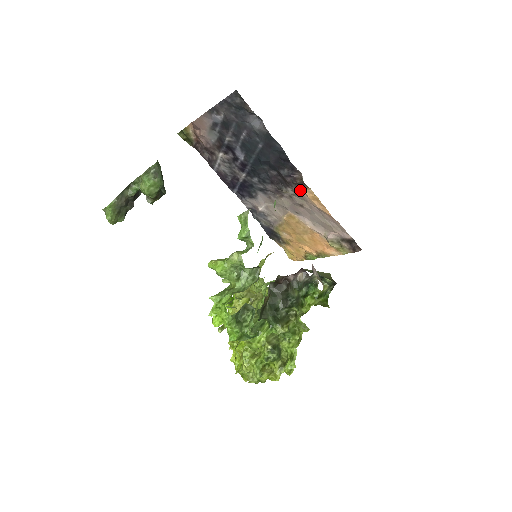
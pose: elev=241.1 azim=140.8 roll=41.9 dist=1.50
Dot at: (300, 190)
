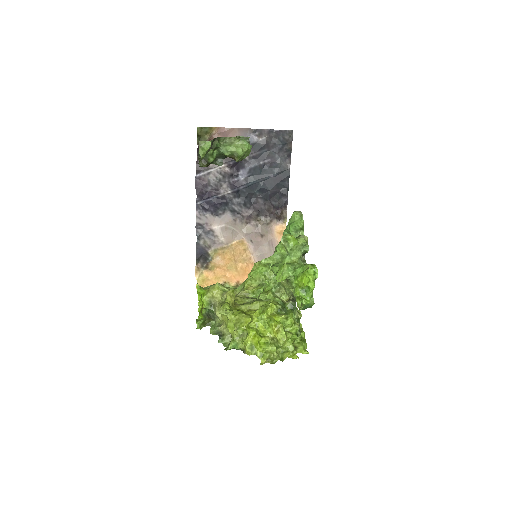
Dot at: (273, 222)
